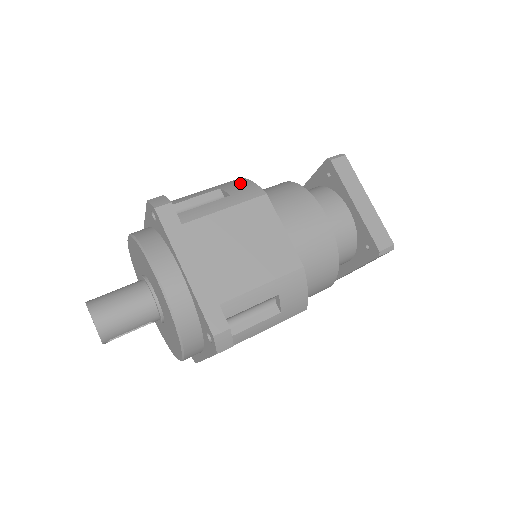
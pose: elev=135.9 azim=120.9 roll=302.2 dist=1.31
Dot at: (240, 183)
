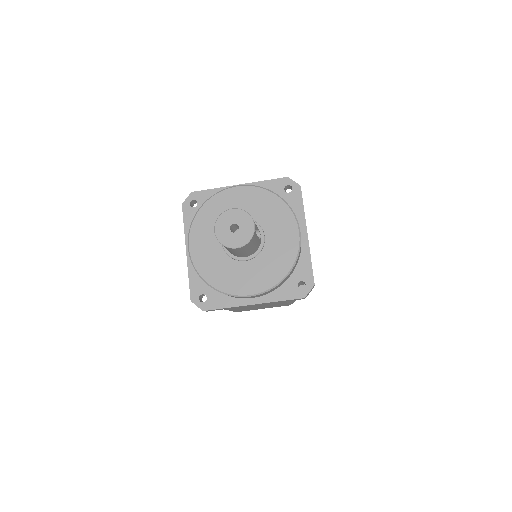
Dot at: occluded
